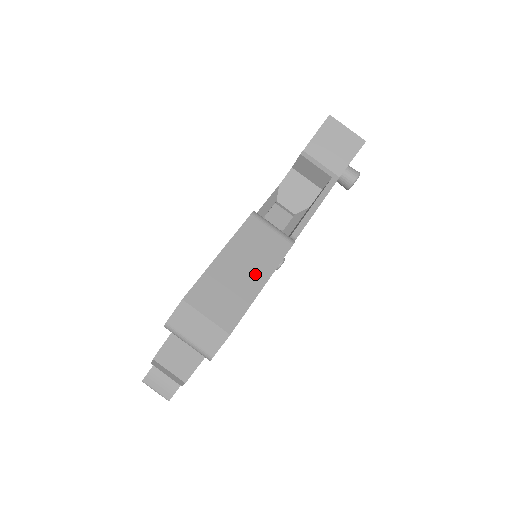
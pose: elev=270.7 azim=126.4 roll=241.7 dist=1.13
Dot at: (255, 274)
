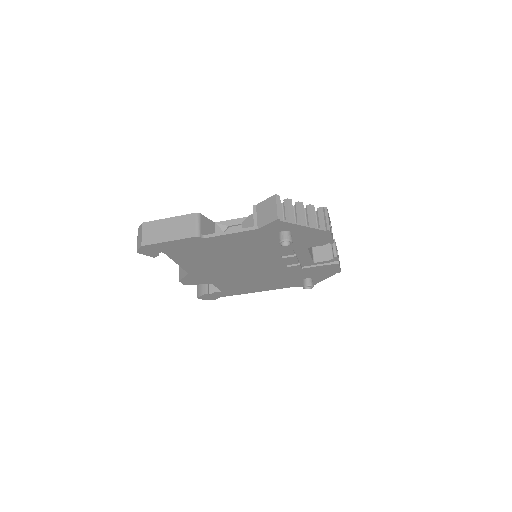
Dot at: (171, 235)
